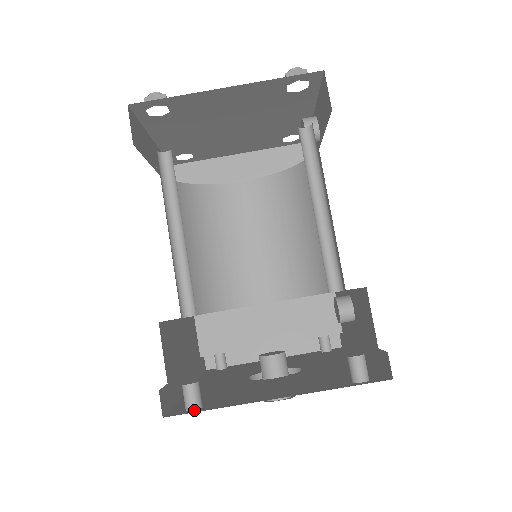
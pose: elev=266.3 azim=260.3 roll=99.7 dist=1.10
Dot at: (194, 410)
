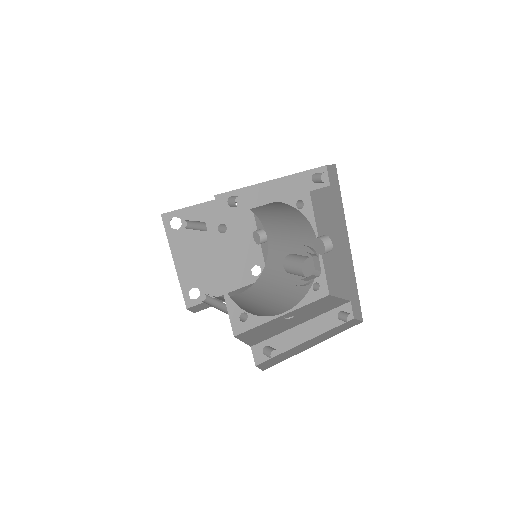
Dot at: occluded
